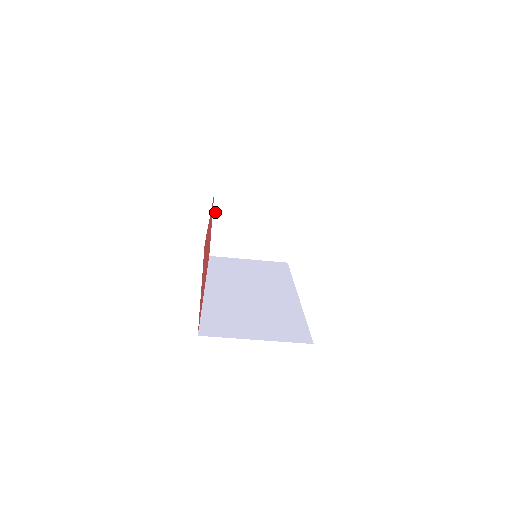
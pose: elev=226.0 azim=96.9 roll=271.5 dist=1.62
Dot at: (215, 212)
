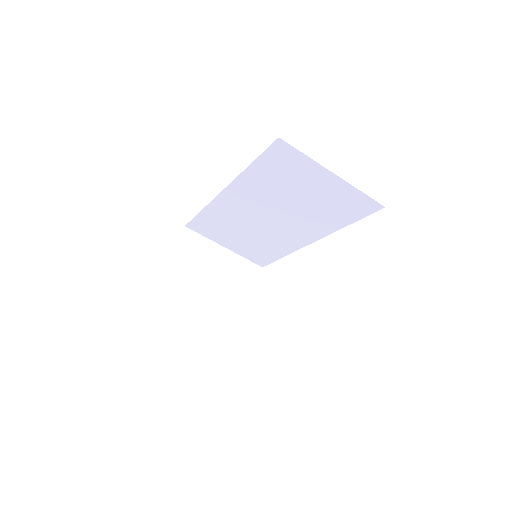
Dot at: (179, 246)
